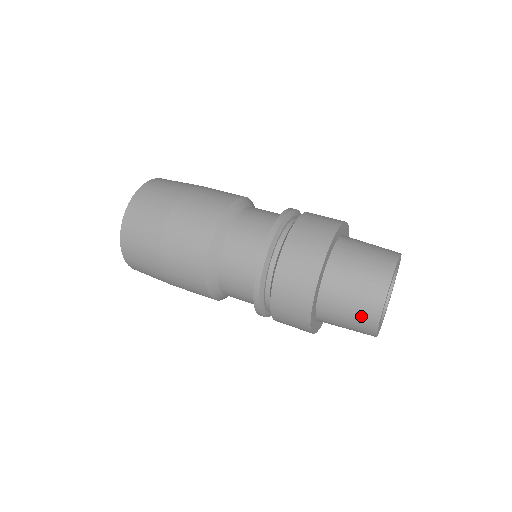
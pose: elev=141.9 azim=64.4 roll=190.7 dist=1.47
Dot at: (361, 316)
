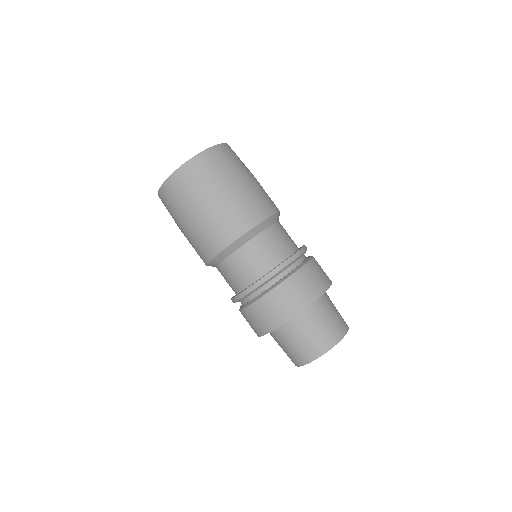
Dot at: occluded
